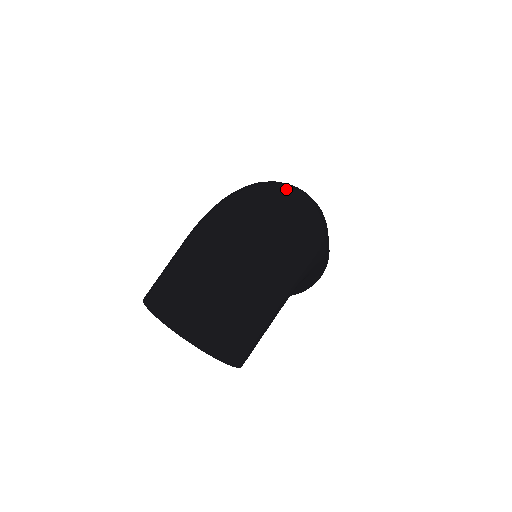
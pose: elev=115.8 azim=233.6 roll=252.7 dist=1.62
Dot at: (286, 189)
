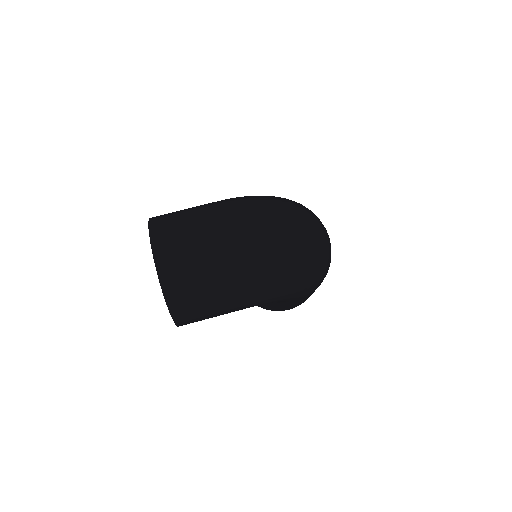
Dot at: (319, 228)
